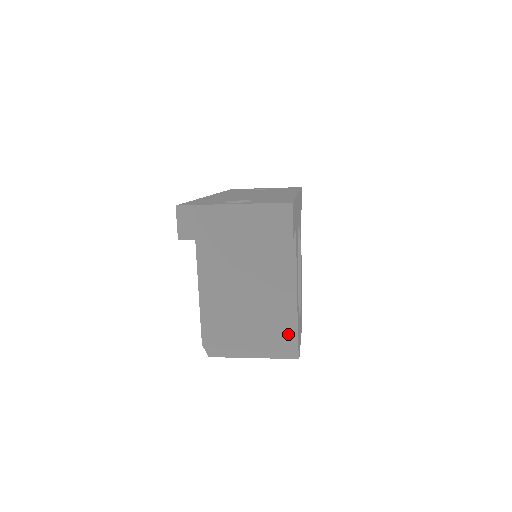
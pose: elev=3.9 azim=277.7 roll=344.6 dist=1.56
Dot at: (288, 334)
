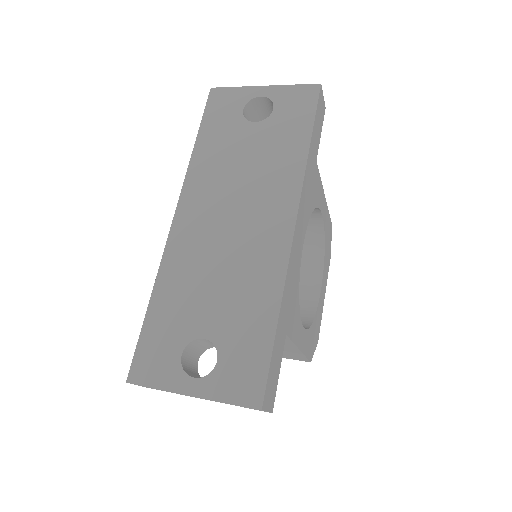
Dot at: (298, 358)
